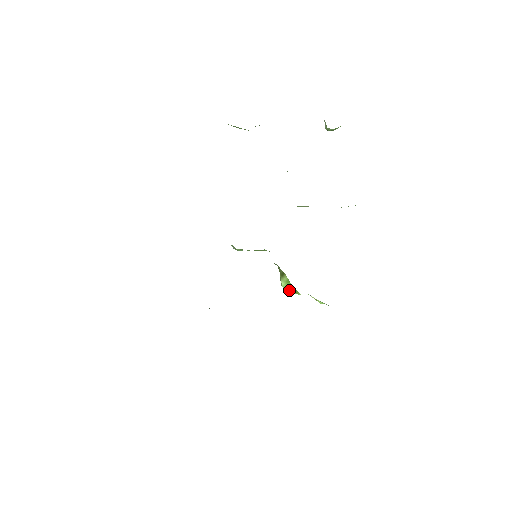
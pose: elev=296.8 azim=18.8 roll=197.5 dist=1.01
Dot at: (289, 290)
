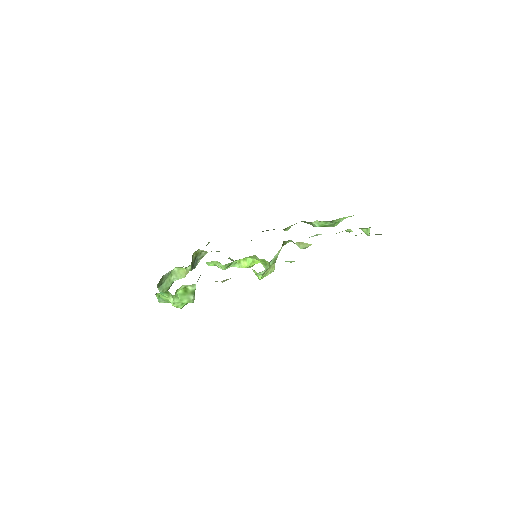
Dot at: occluded
